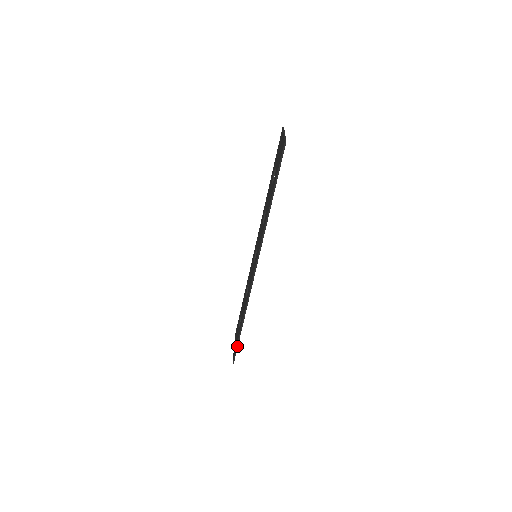
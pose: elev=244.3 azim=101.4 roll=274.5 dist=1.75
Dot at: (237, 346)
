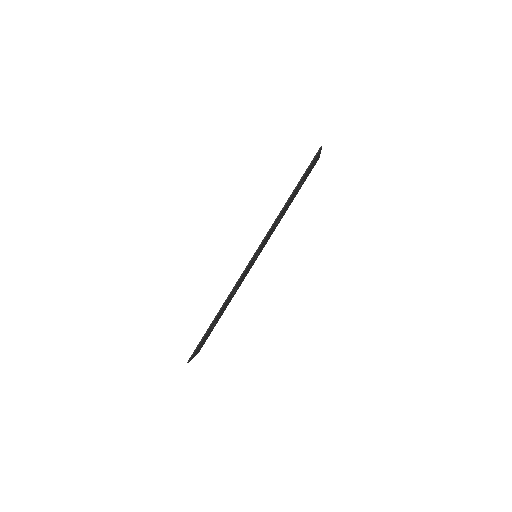
Dot at: (201, 341)
